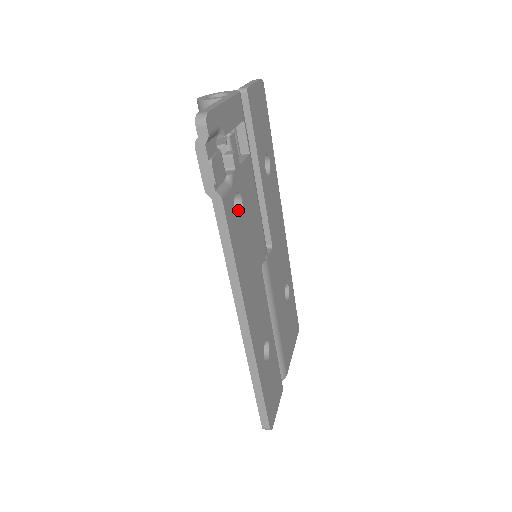
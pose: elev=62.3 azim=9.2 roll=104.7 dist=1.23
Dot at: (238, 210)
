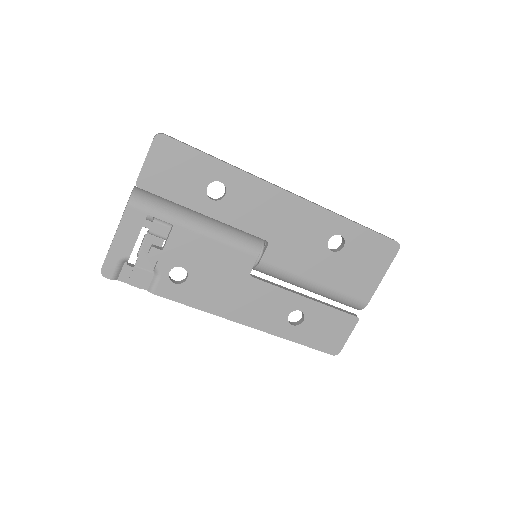
Dot at: (187, 271)
